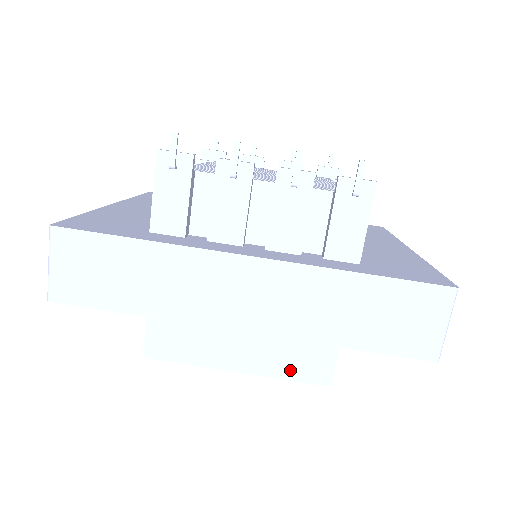
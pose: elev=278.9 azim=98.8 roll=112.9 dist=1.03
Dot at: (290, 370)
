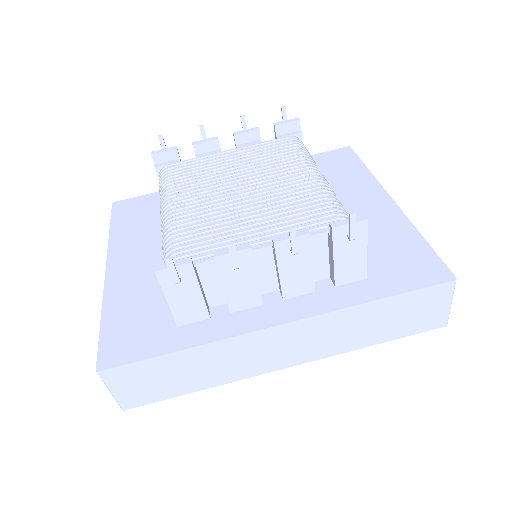
Dot at: occluded
